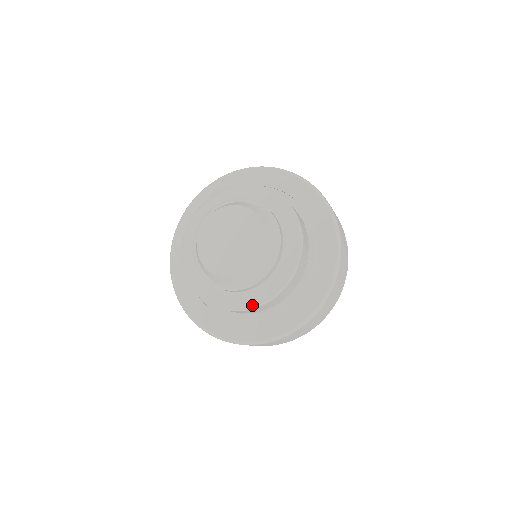
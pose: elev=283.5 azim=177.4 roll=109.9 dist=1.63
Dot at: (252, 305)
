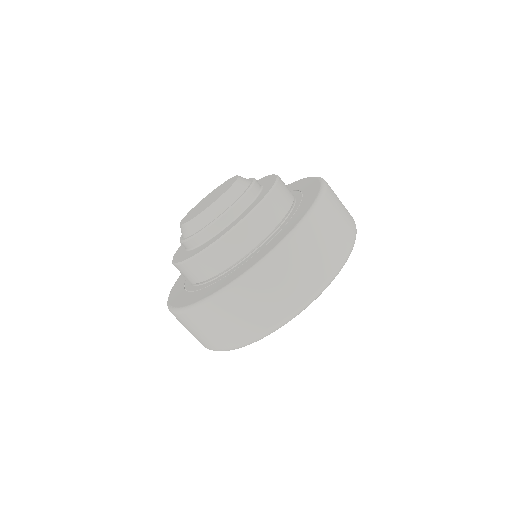
Dot at: (192, 255)
